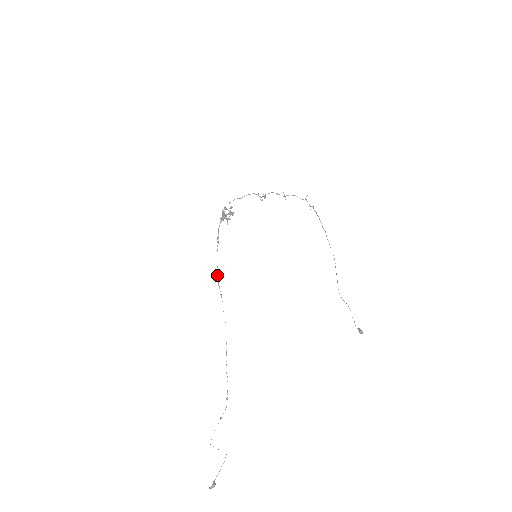
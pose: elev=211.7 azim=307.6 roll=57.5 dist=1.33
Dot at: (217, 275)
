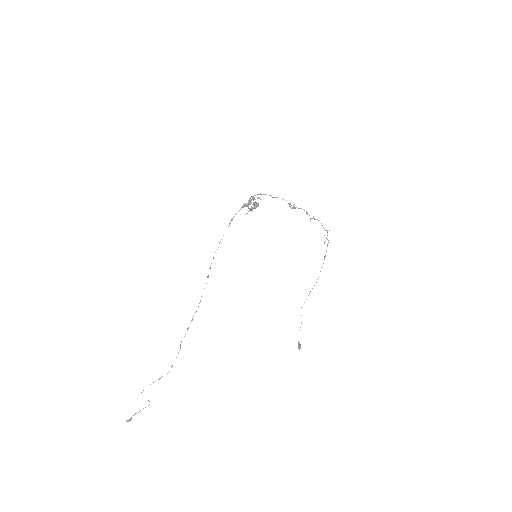
Dot at: occluded
